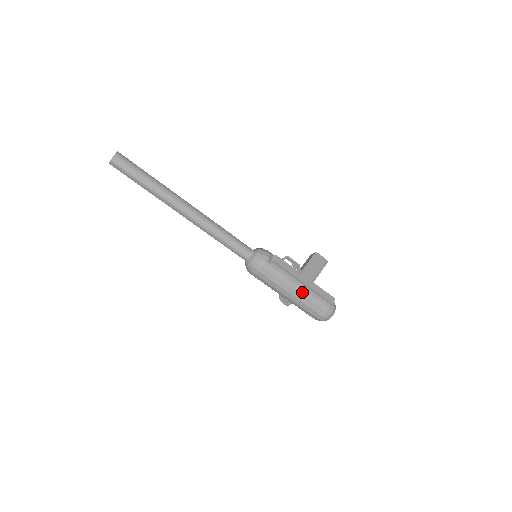
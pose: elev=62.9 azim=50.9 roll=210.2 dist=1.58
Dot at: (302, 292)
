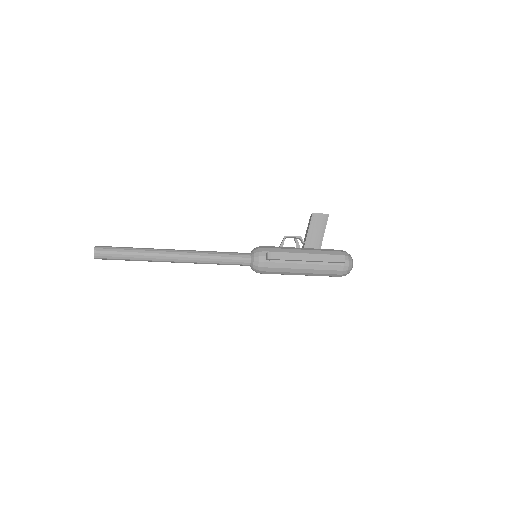
Dot at: (311, 267)
